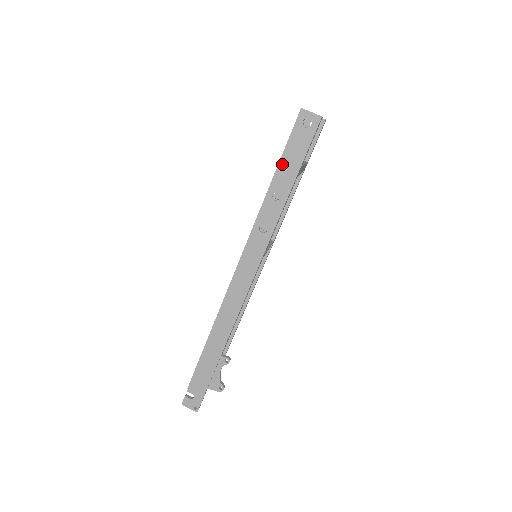
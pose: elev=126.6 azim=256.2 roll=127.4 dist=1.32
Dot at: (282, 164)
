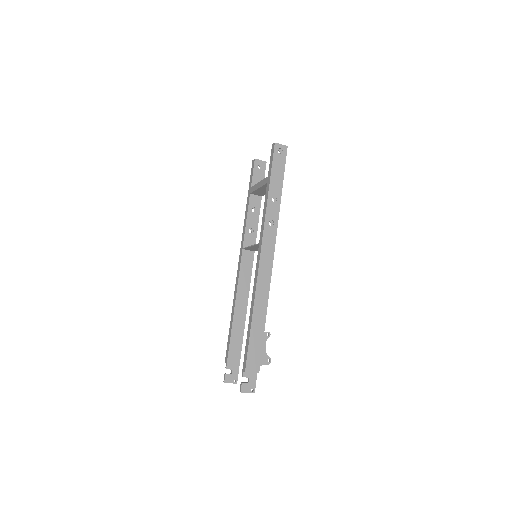
Dot at: (272, 178)
